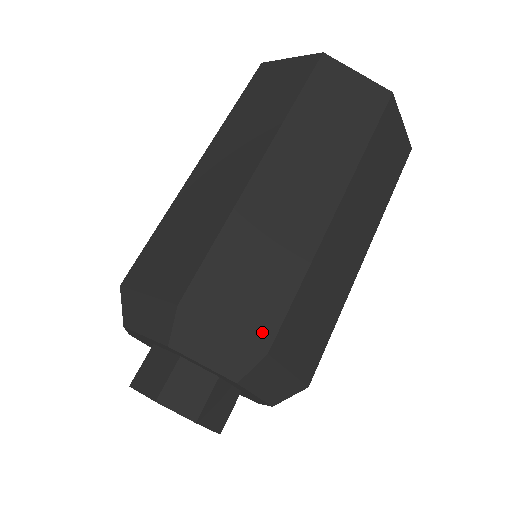
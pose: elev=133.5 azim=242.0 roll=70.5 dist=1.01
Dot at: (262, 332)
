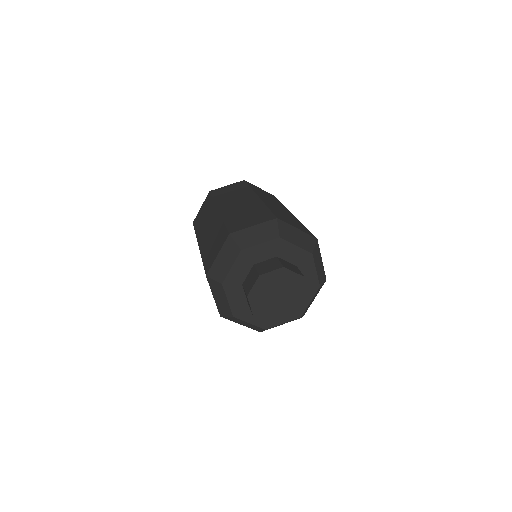
Dot at: (309, 233)
